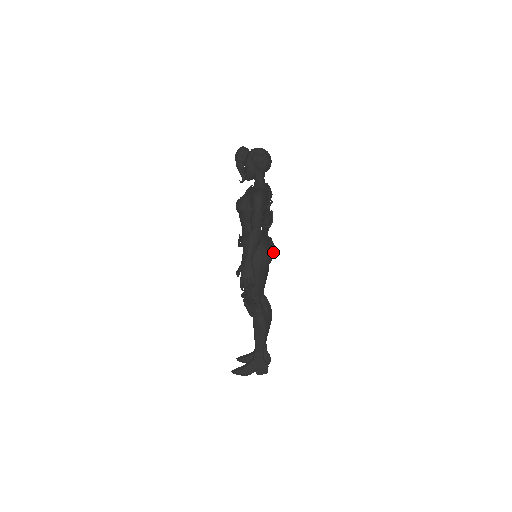
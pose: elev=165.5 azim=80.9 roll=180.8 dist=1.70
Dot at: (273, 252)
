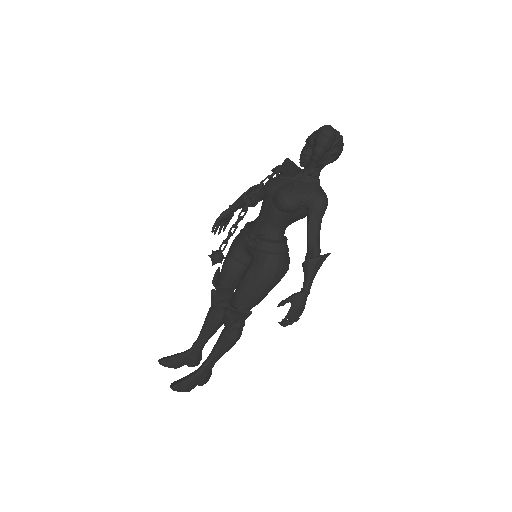
Dot at: occluded
